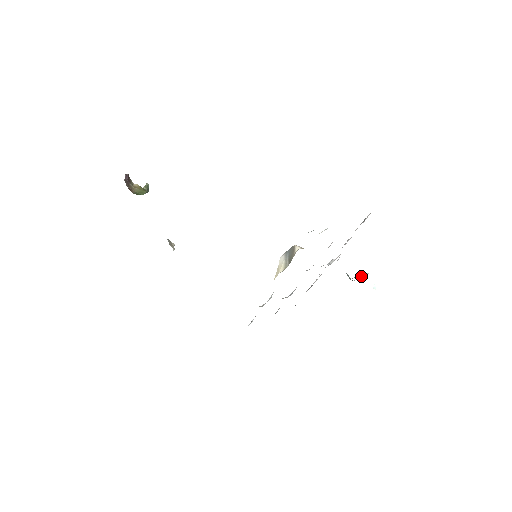
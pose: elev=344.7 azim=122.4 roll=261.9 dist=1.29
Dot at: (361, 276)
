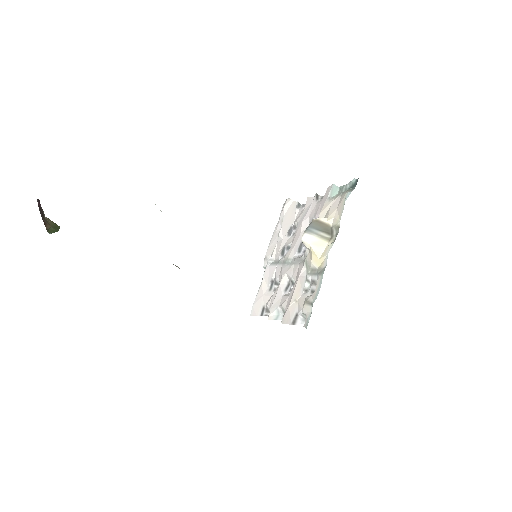
Dot at: occluded
